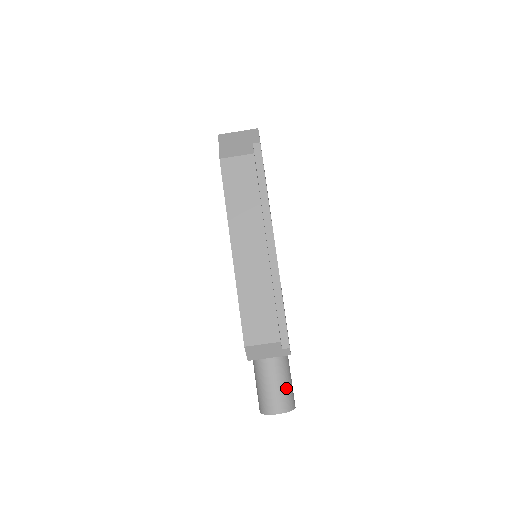
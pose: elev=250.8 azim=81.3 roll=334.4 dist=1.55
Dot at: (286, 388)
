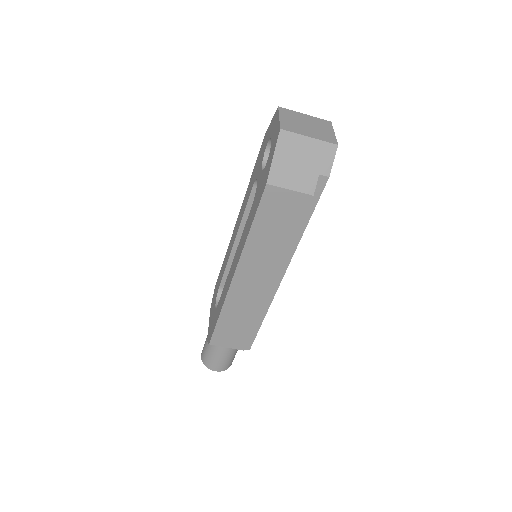
Dot at: (231, 358)
